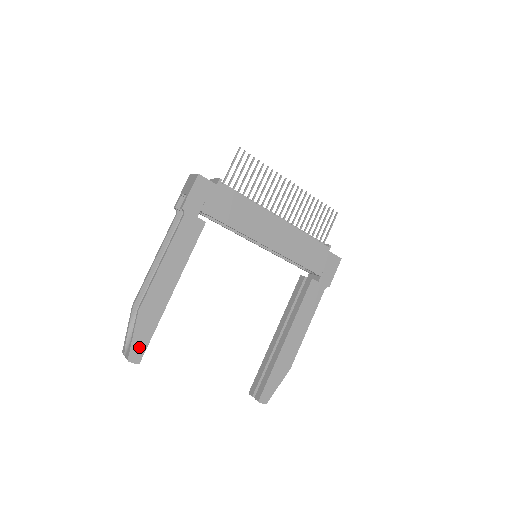
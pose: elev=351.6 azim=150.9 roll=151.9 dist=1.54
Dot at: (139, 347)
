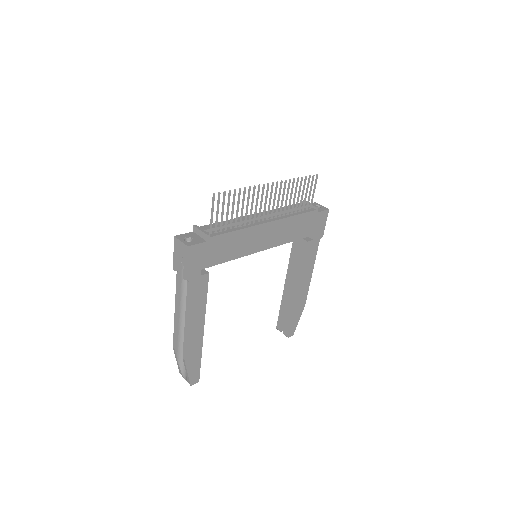
Dot at: (195, 374)
